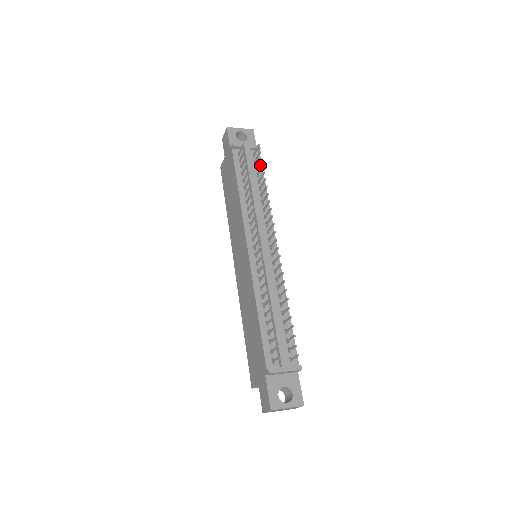
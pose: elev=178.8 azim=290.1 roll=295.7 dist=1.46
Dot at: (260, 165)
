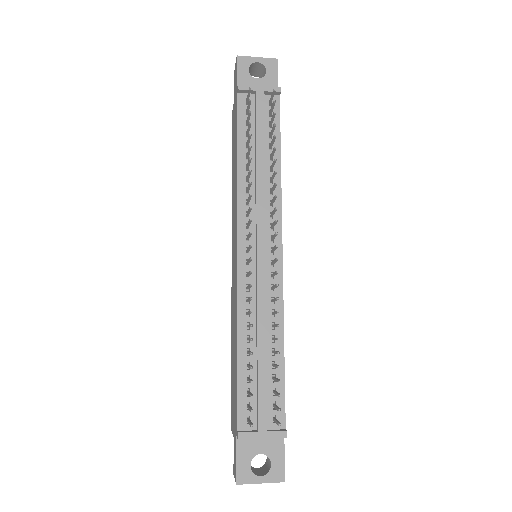
Dot at: (277, 119)
